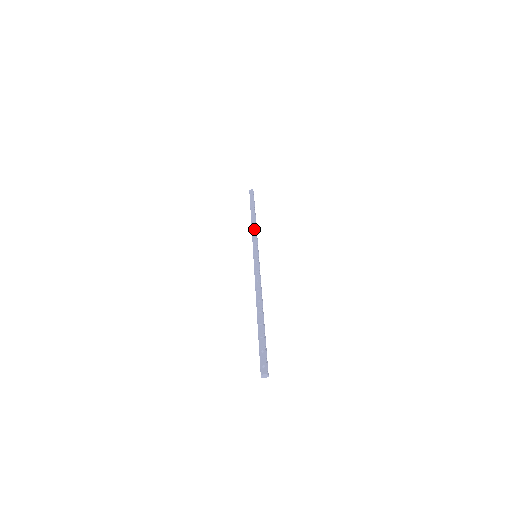
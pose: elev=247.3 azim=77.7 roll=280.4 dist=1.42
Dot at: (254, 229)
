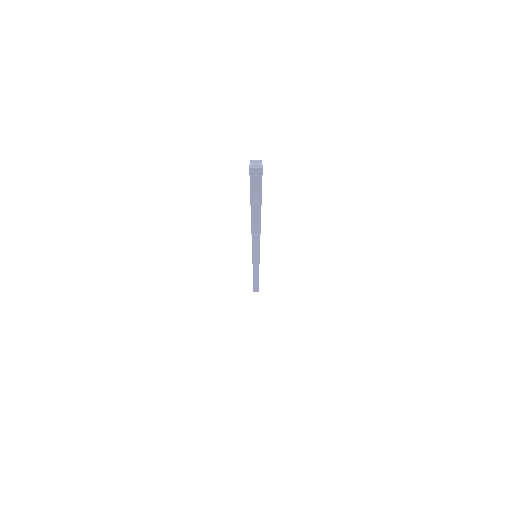
Dot at: occluded
